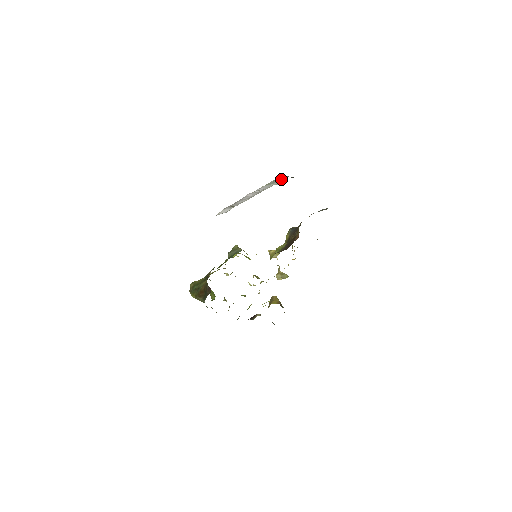
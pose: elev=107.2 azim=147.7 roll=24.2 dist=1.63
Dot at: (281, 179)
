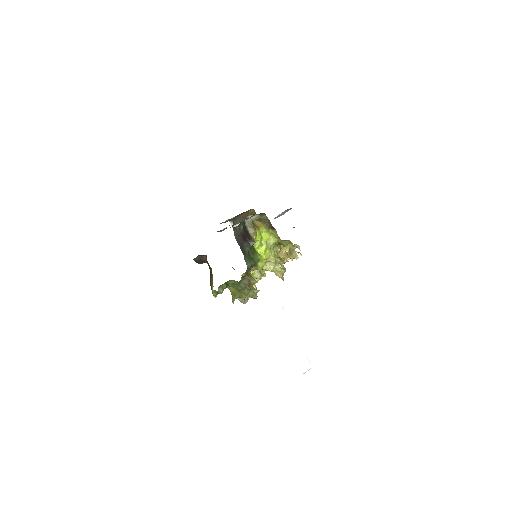
Dot at: occluded
